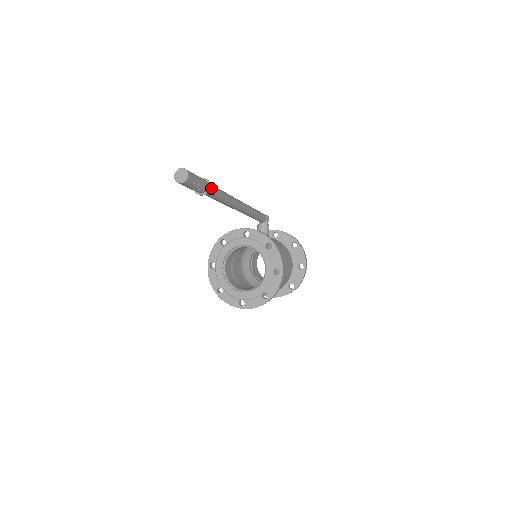
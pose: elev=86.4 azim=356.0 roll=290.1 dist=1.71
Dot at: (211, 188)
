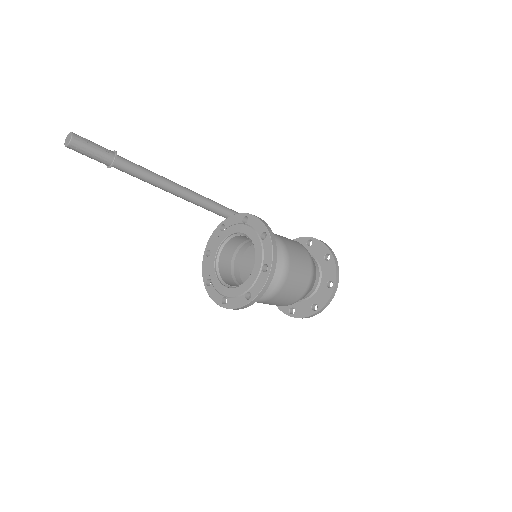
Dot at: (123, 159)
